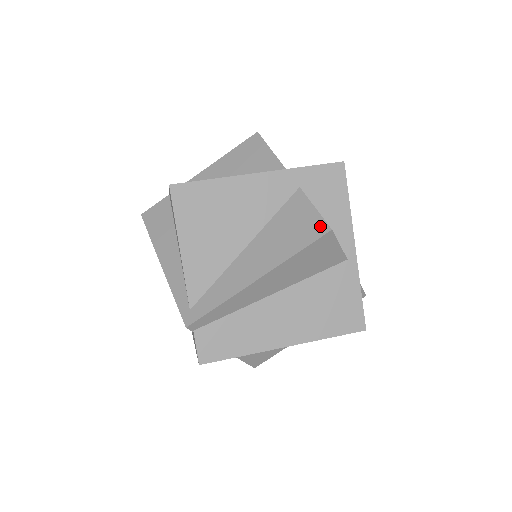
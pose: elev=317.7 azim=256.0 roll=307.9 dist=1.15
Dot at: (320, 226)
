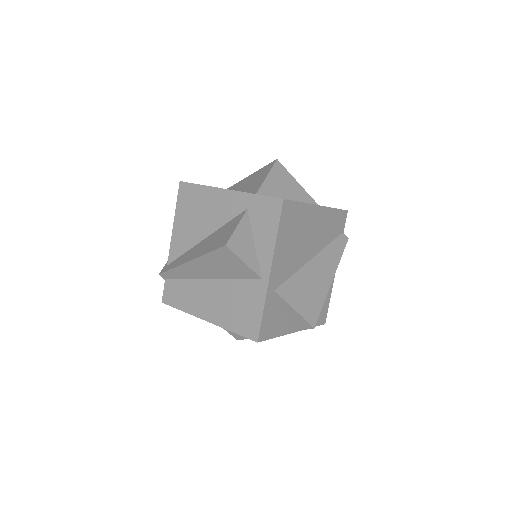
Dot at: (226, 240)
